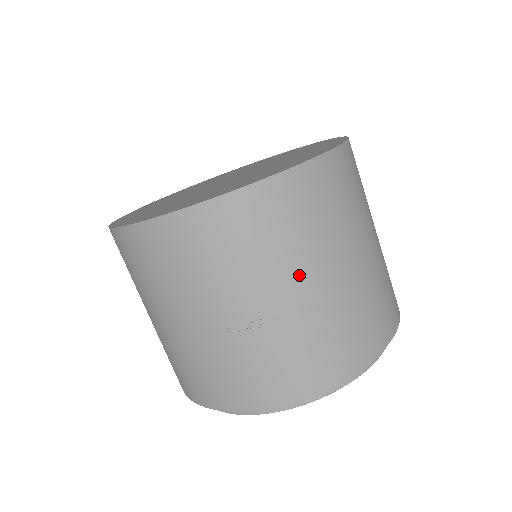
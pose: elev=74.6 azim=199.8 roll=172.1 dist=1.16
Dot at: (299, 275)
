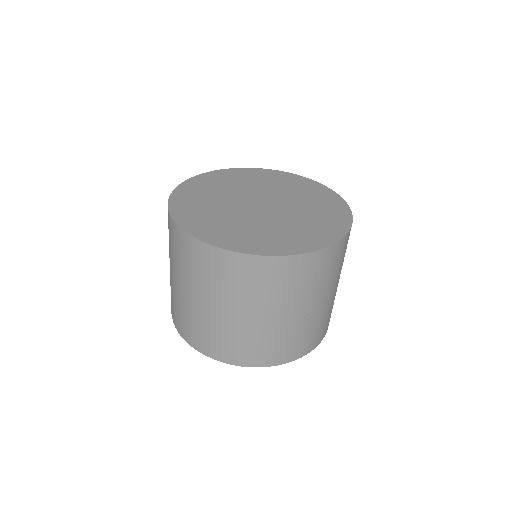
Dot at: (330, 290)
